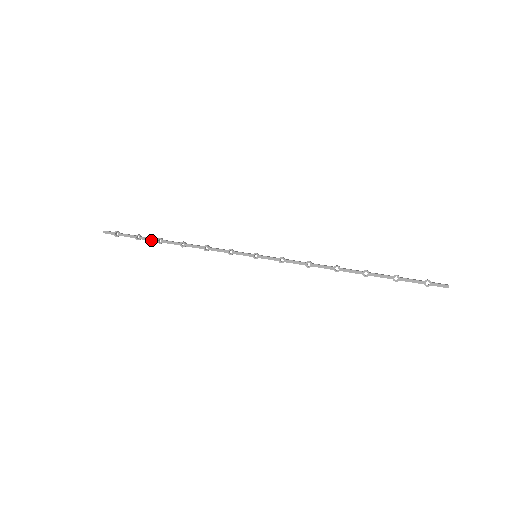
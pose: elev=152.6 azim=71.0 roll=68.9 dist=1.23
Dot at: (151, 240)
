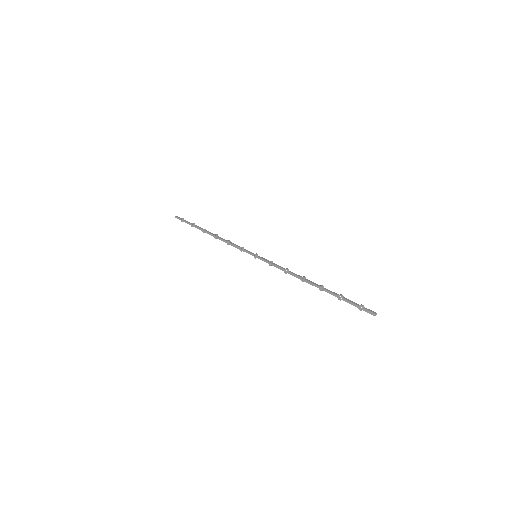
Dot at: (199, 229)
